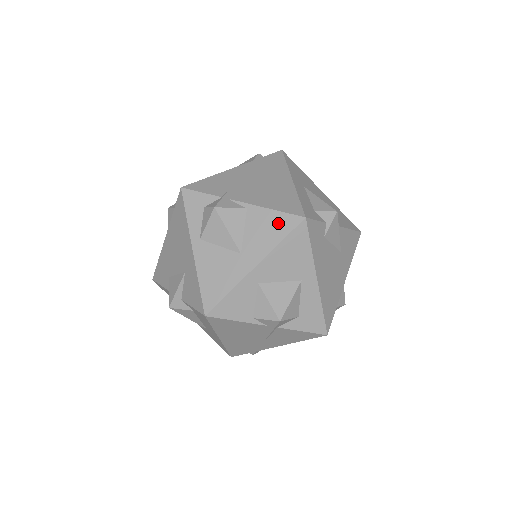
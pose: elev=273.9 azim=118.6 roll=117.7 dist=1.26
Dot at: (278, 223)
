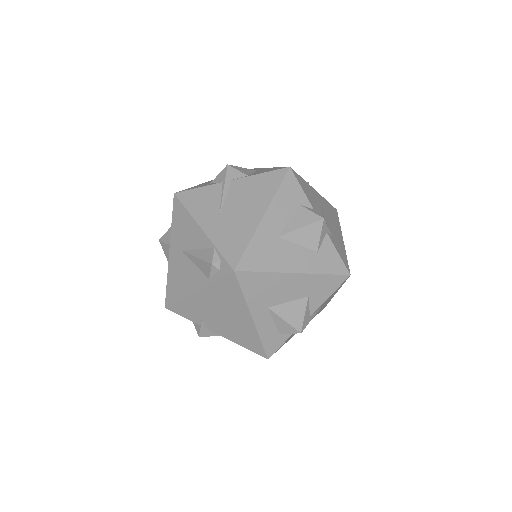
Dot at: occluded
